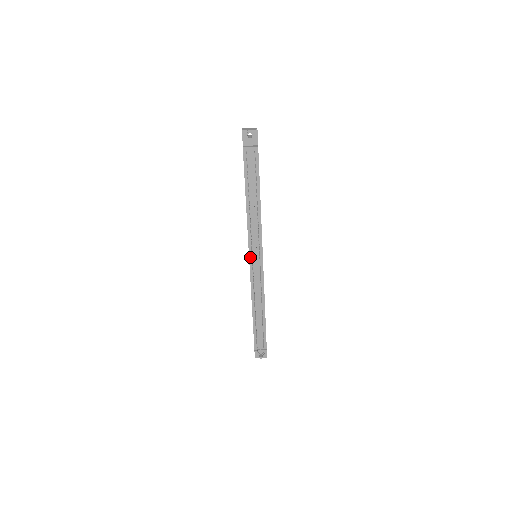
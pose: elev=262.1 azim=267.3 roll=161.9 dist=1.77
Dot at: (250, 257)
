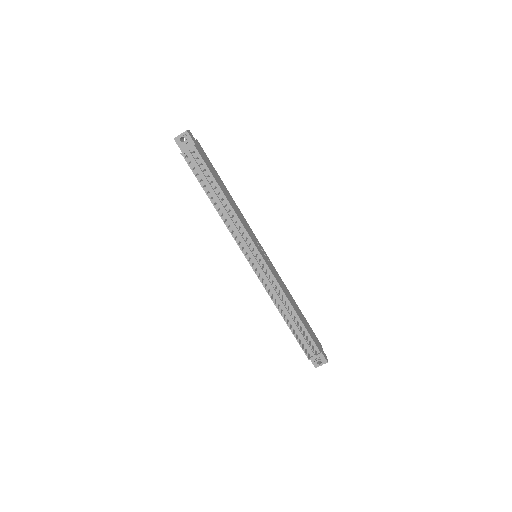
Dot at: (247, 259)
